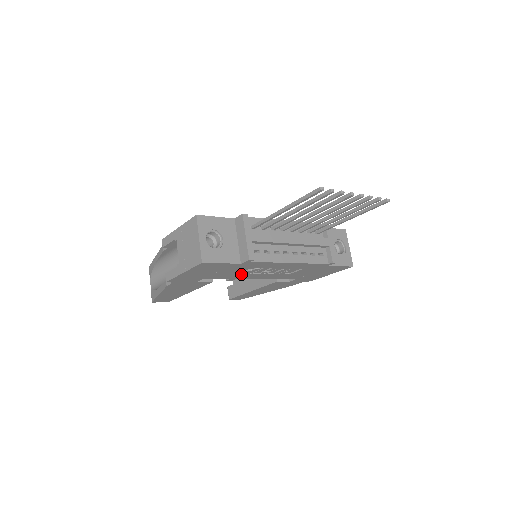
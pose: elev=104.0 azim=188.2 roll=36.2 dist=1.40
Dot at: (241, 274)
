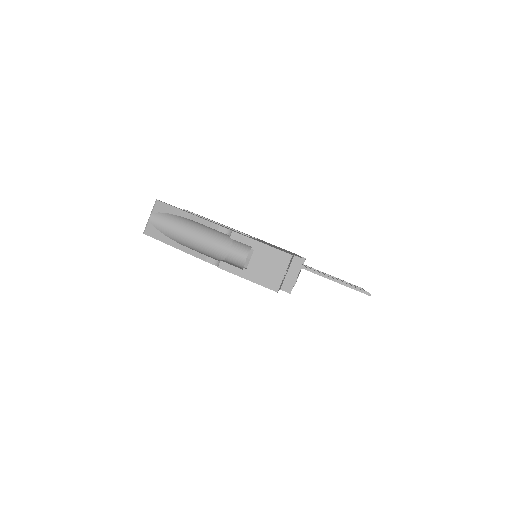
Dot at: occluded
